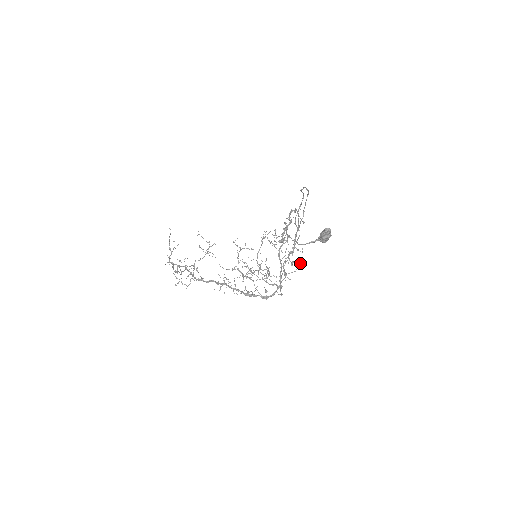
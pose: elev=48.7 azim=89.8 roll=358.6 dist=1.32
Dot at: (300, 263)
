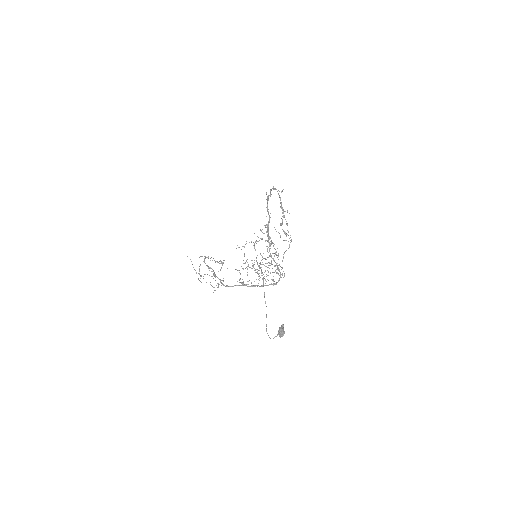
Dot at: occluded
